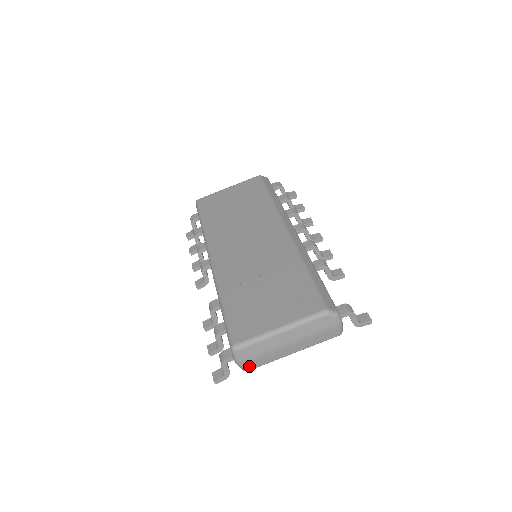
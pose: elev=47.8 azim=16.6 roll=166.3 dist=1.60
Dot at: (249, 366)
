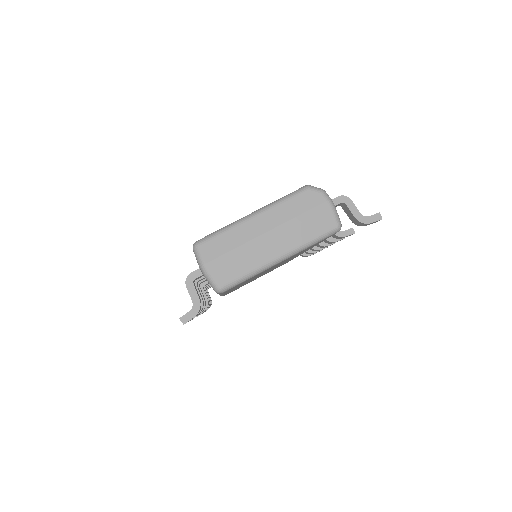
Dot at: (221, 277)
